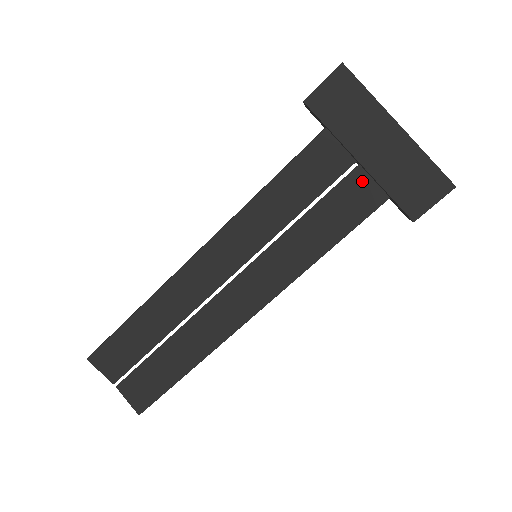
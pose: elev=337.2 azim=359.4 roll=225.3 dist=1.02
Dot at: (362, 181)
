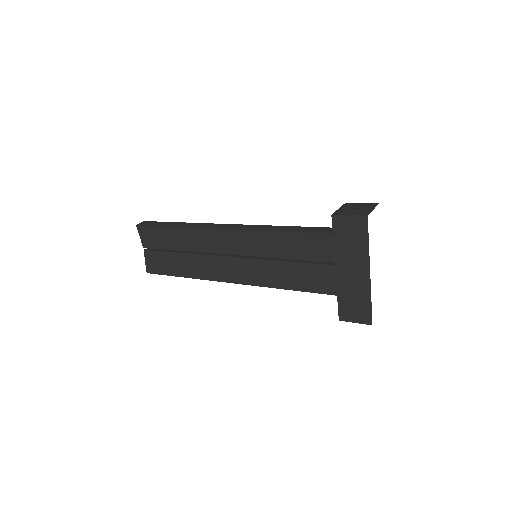
Dot at: (335, 275)
